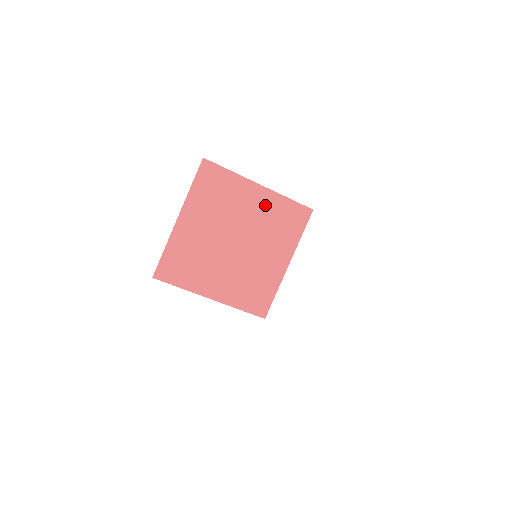
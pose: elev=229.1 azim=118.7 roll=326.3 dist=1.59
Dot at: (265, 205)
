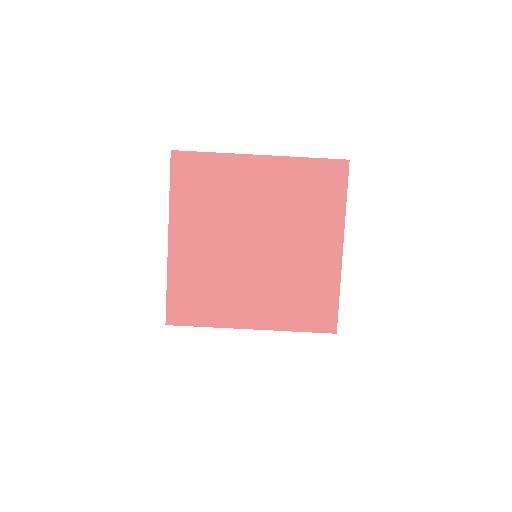
Dot at: (277, 180)
